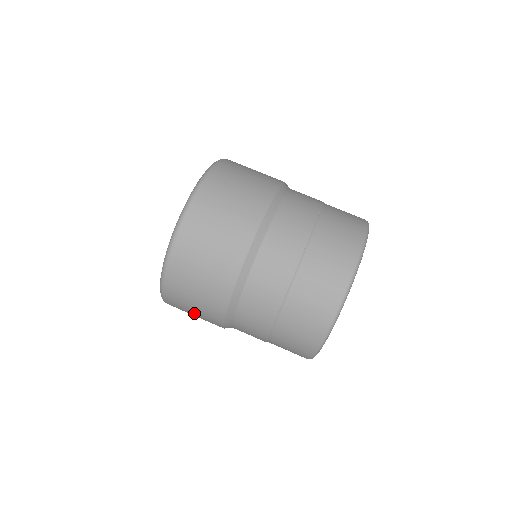
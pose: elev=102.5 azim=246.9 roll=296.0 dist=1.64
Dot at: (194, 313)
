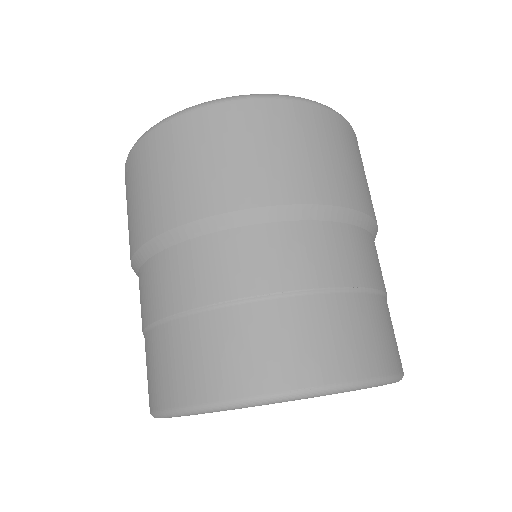
Dot at: occluded
